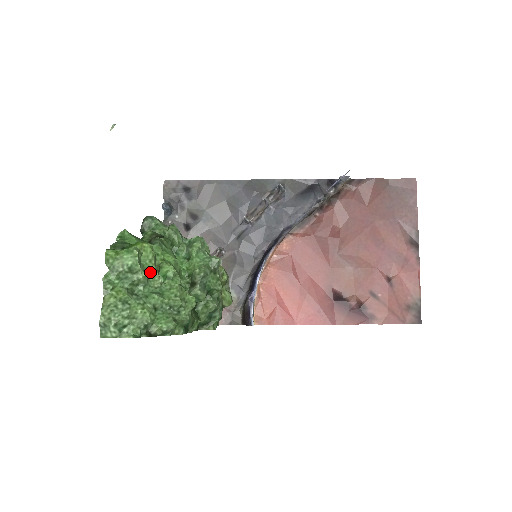
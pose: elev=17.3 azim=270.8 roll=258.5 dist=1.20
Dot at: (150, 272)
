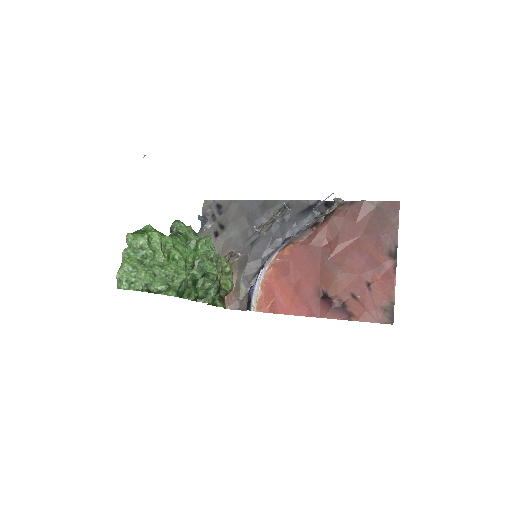
Dot at: (157, 251)
